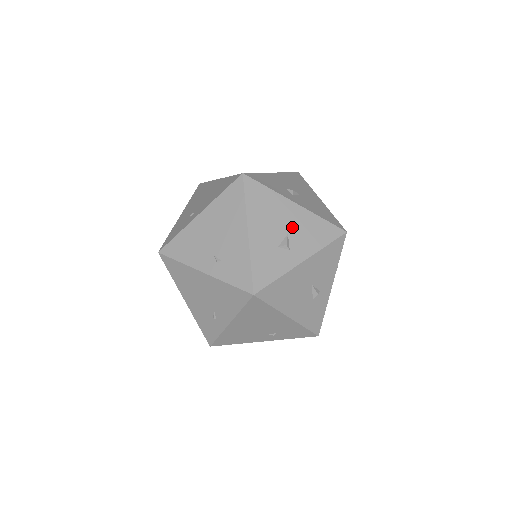
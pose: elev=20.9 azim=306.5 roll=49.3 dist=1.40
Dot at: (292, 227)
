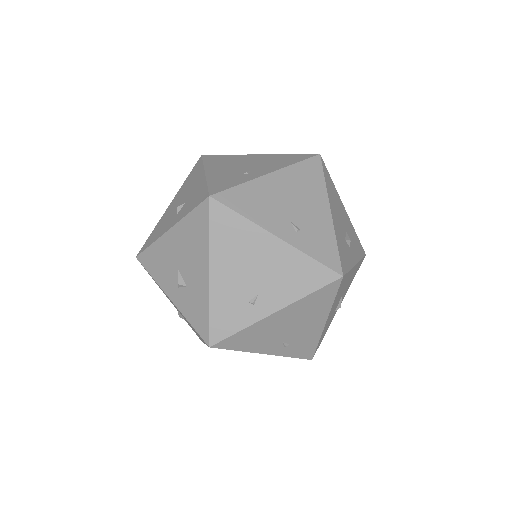
Dot at: (346, 287)
